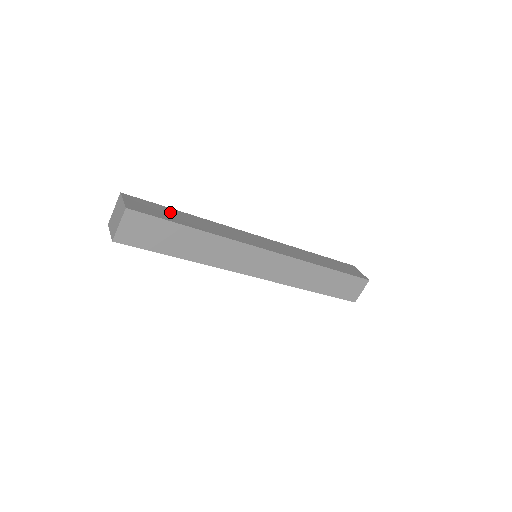
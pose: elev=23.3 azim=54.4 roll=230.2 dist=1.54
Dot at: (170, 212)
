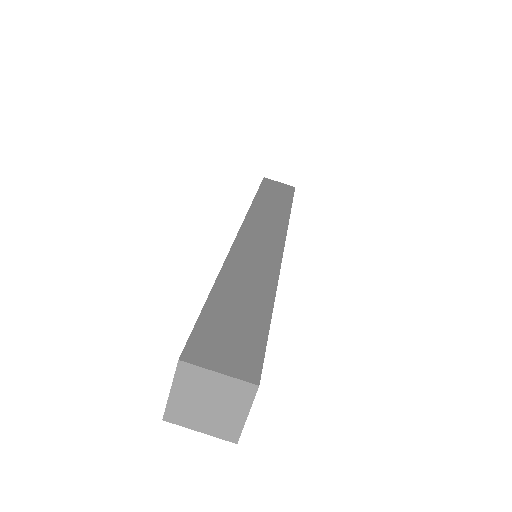
Dot at: (228, 309)
